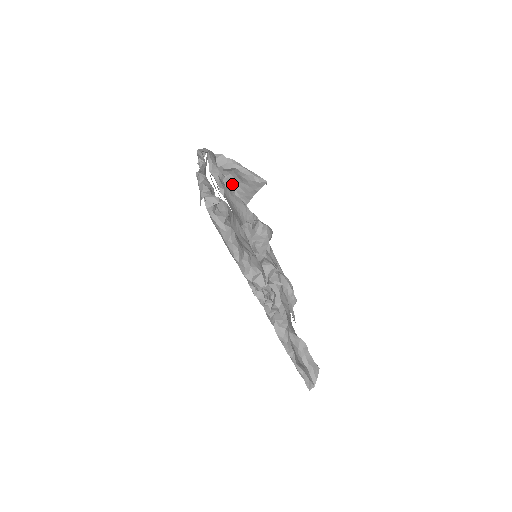
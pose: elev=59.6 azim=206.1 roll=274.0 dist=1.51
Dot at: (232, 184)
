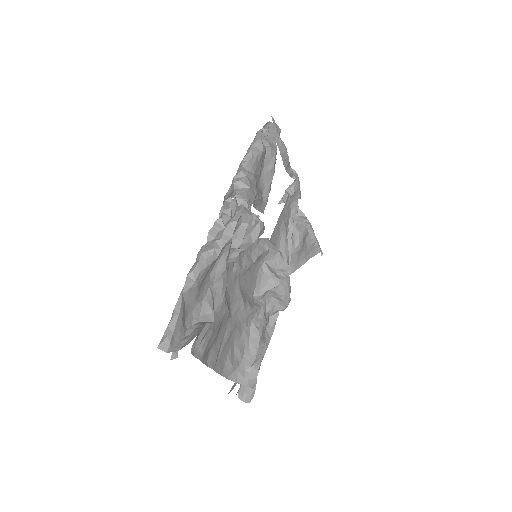
Dot at: (293, 246)
